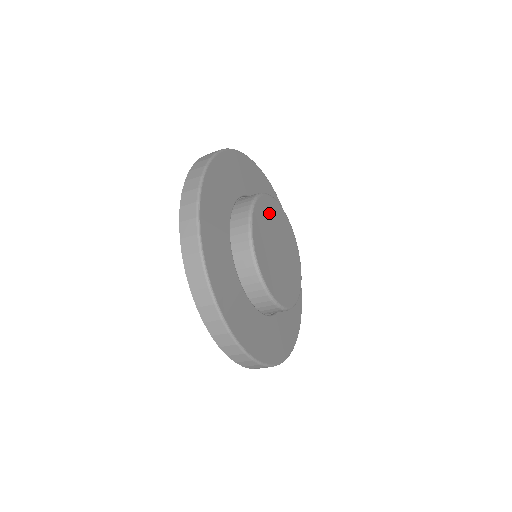
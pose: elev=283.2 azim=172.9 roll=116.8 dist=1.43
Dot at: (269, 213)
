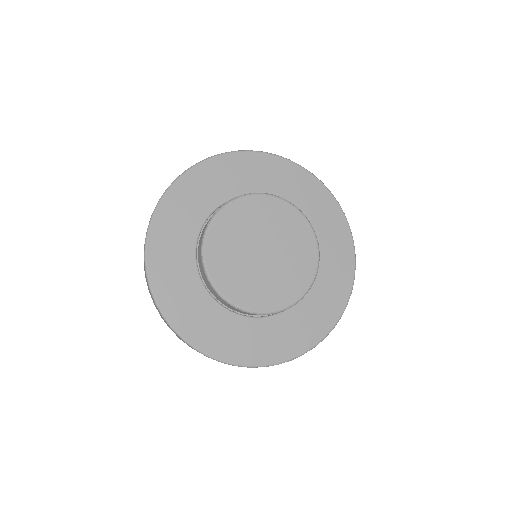
Dot at: (282, 220)
